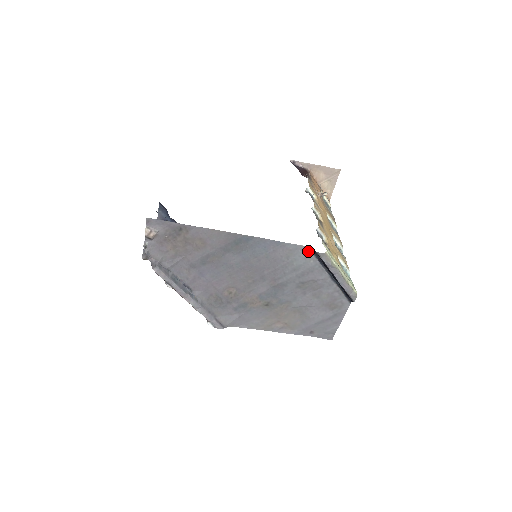
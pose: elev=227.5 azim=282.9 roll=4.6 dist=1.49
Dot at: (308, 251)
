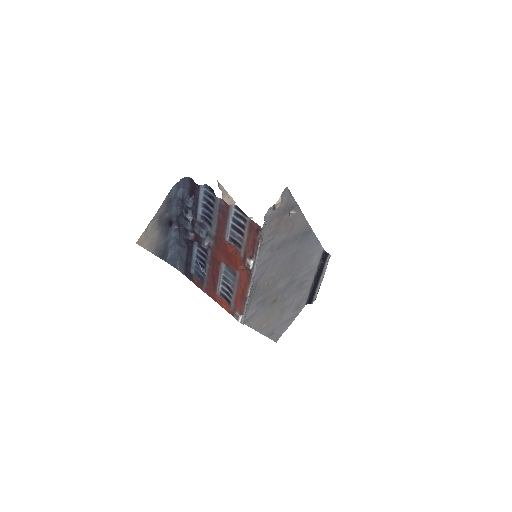
Dot at: (321, 253)
